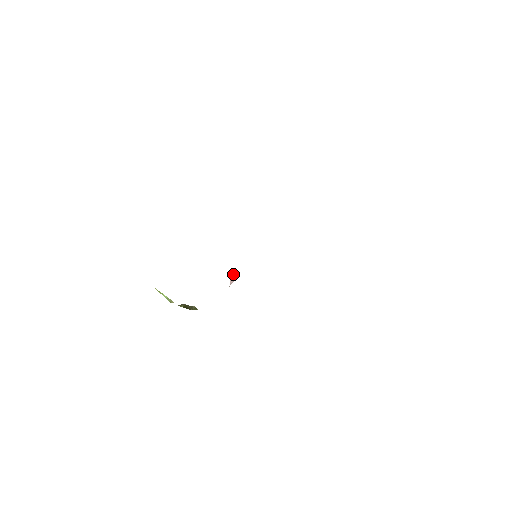
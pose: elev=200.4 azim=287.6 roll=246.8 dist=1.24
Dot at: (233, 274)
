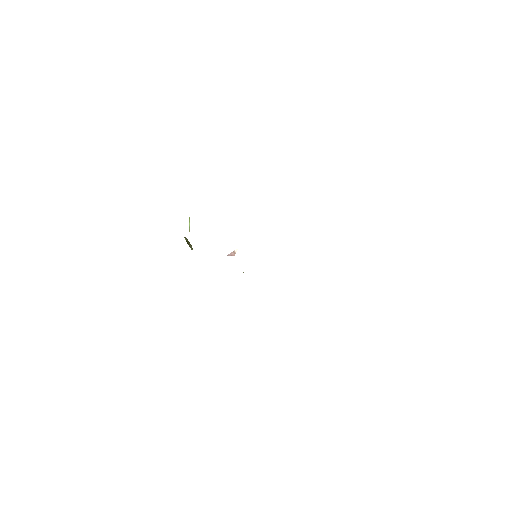
Dot at: (235, 252)
